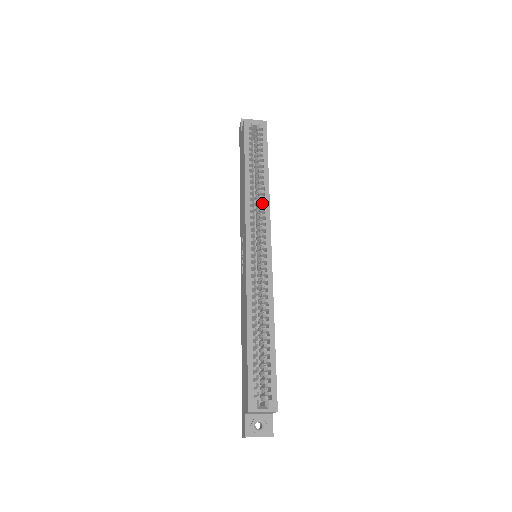
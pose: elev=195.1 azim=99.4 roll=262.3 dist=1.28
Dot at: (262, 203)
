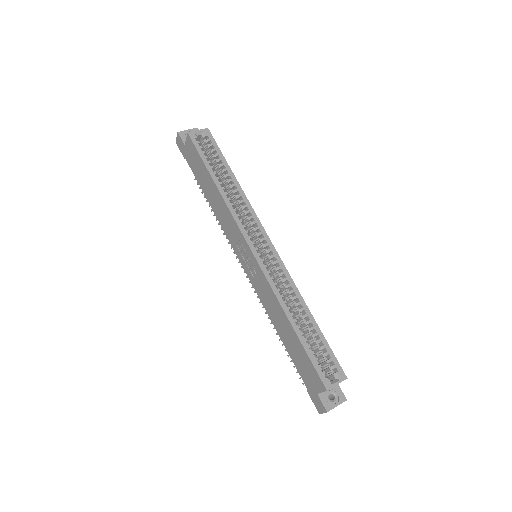
Dot at: (244, 206)
